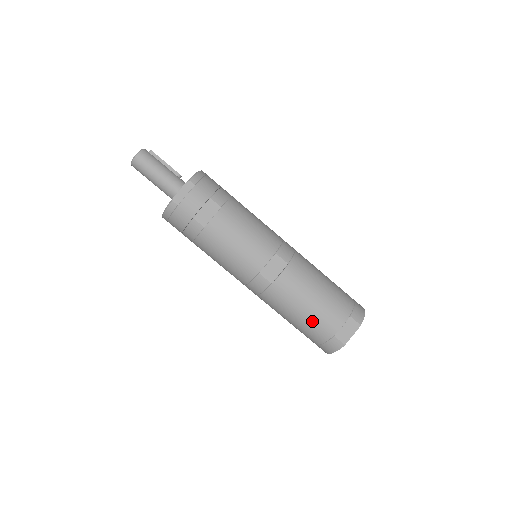
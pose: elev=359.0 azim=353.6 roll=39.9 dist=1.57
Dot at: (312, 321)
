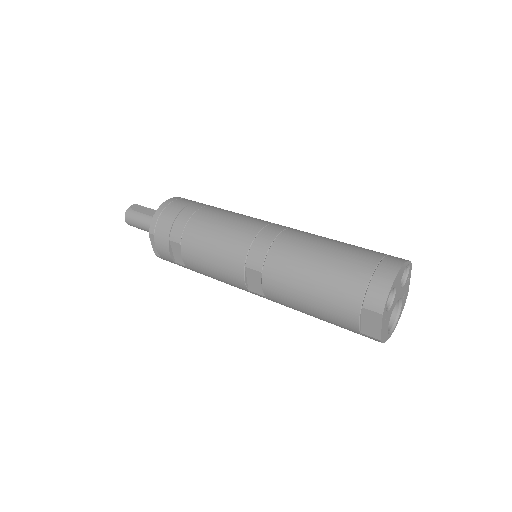
Dot at: (328, 321)
